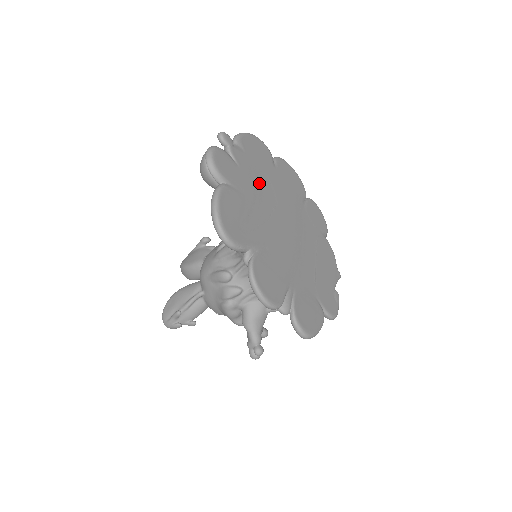
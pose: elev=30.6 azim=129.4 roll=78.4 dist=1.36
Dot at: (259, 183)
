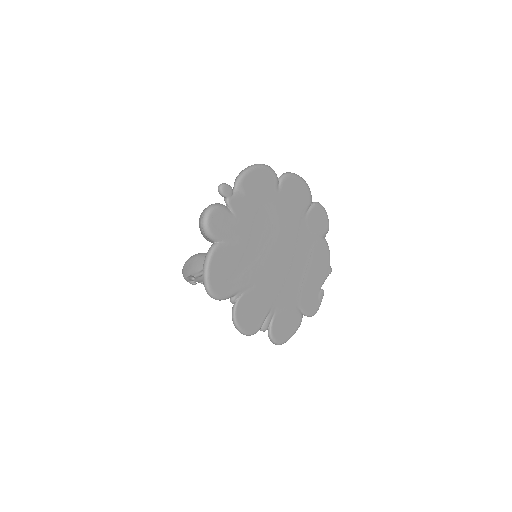
Dot at: (256, 221)
